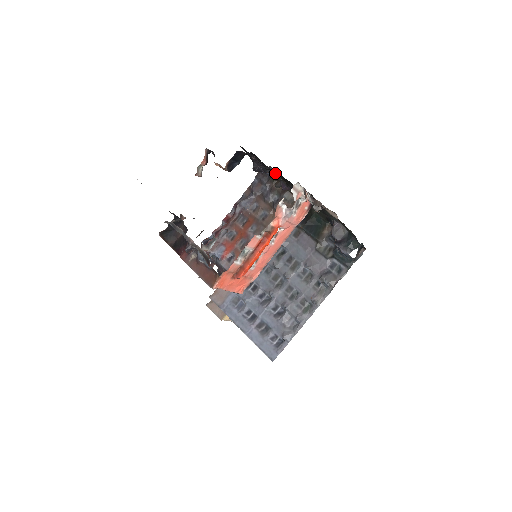
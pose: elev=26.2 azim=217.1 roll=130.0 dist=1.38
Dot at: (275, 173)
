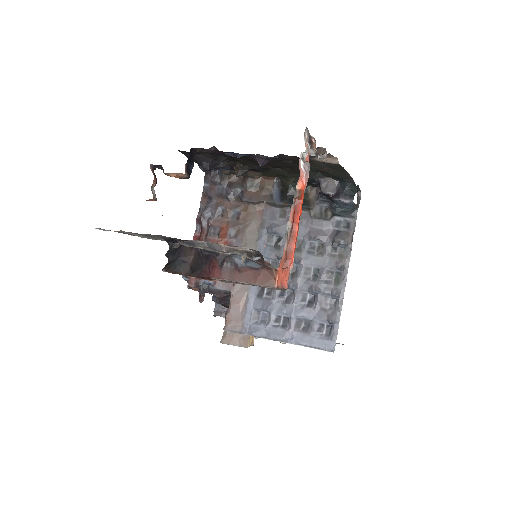
Dot at: (230, 163)
